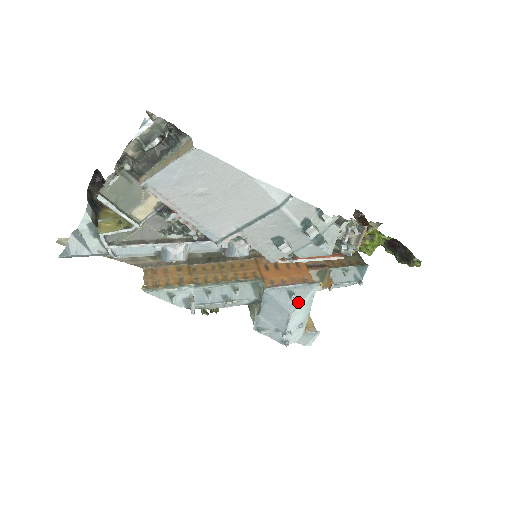
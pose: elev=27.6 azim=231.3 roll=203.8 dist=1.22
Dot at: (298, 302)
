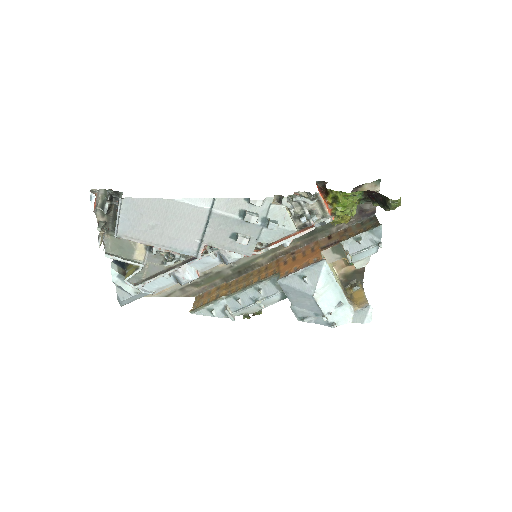
Dot at: (314, 283)
